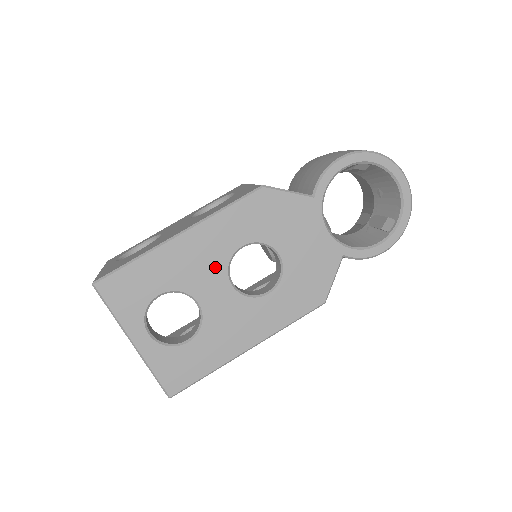
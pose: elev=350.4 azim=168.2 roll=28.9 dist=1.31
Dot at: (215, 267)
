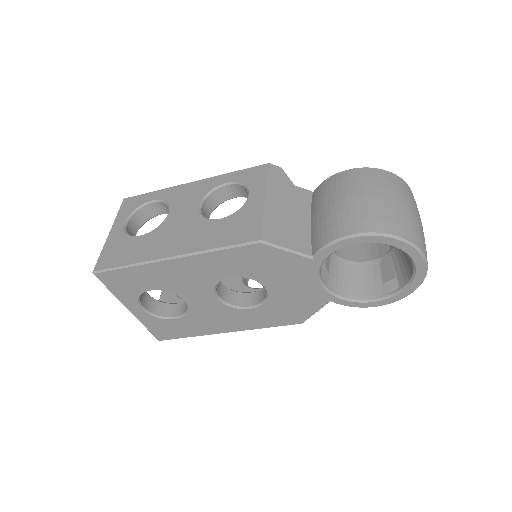
Dot at: (203, 285)
